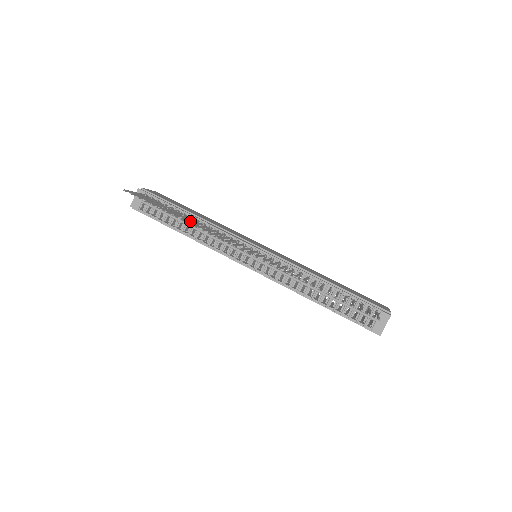
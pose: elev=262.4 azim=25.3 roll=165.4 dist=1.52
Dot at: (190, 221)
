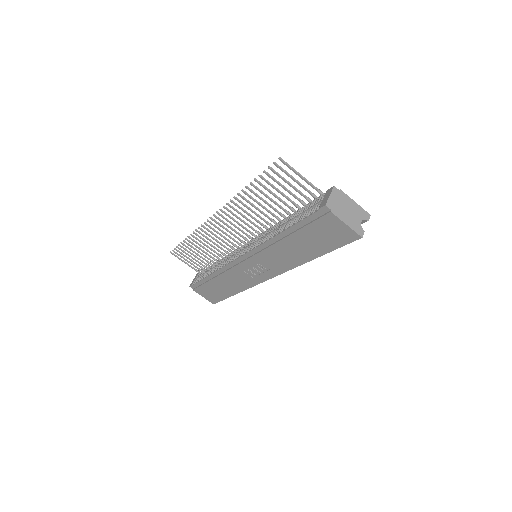
Dot at: occluded
